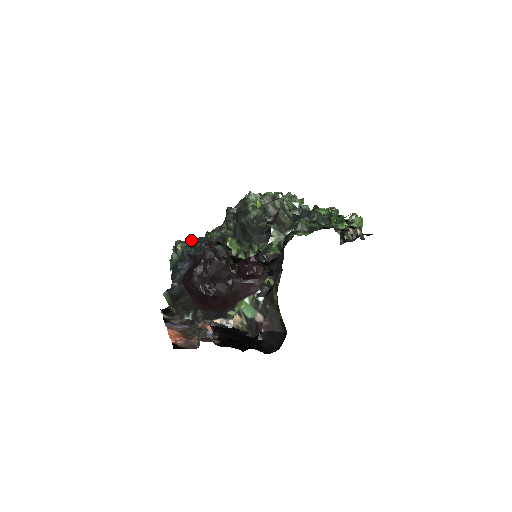
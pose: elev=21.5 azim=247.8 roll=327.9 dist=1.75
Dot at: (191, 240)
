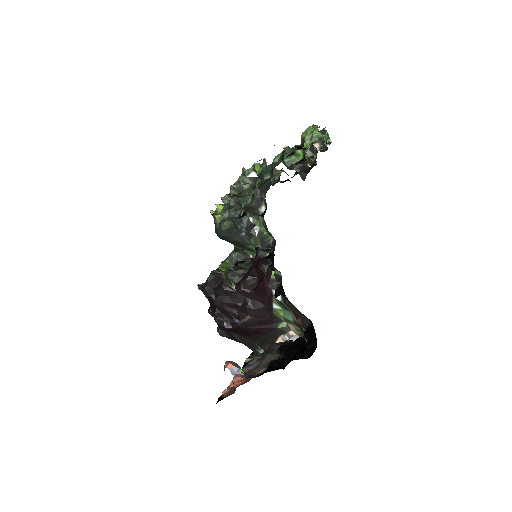
Dot at: occluded
